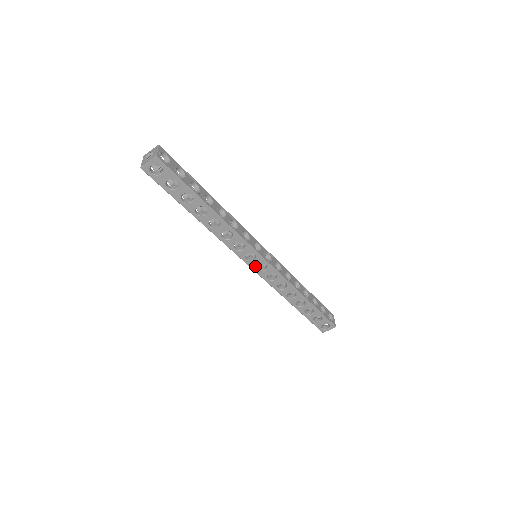
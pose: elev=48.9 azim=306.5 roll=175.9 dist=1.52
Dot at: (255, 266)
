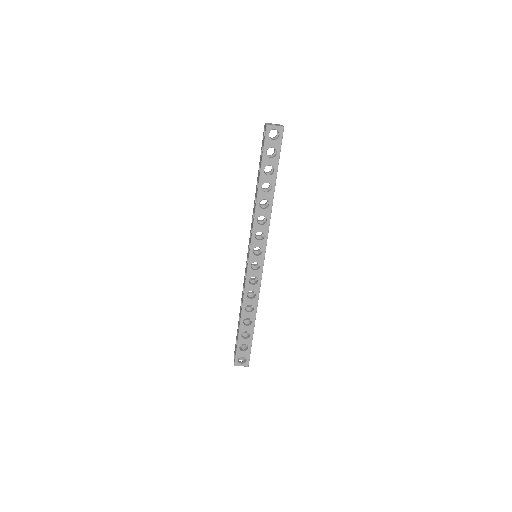
Dot at: (252, 261)
